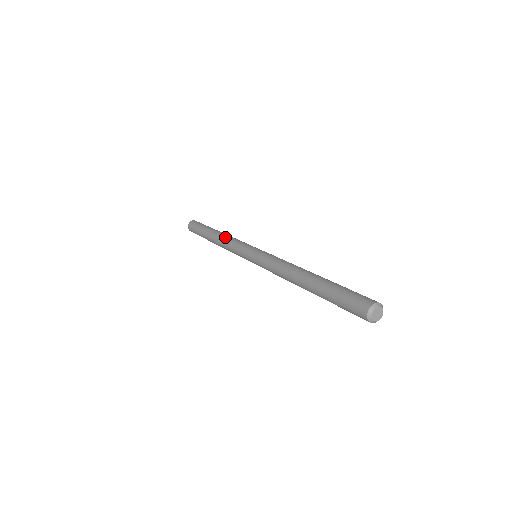
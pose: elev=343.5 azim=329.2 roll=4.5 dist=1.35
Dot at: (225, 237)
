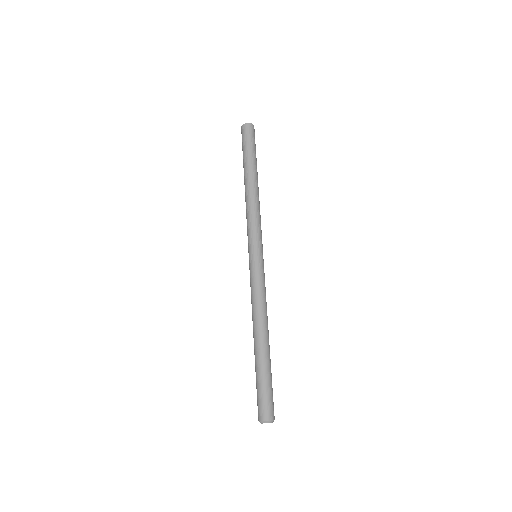
Dot at: (248, 202)
